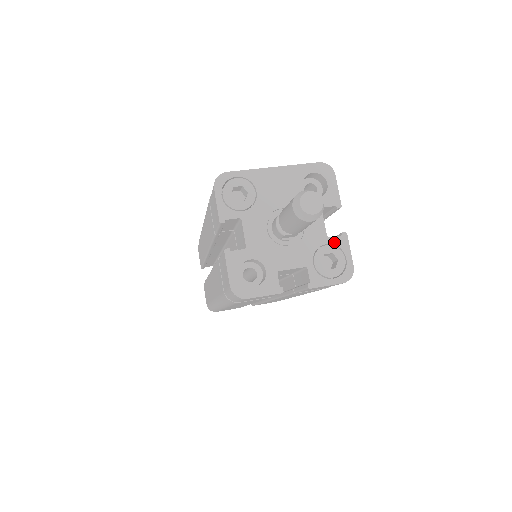
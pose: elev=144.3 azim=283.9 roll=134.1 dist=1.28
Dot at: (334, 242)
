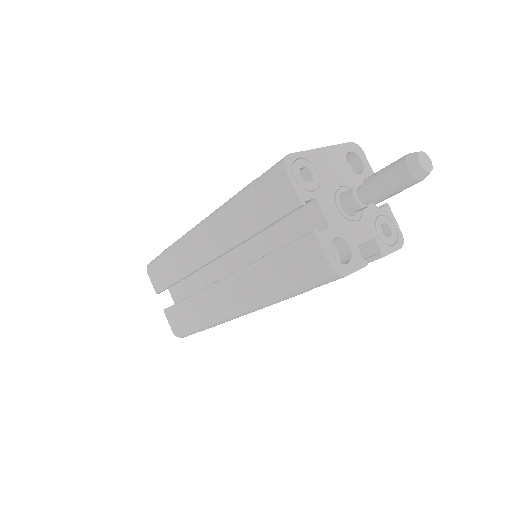
Dot at: (383, 213)
